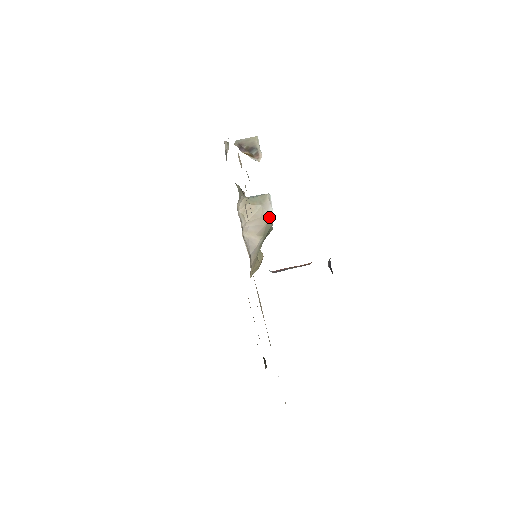
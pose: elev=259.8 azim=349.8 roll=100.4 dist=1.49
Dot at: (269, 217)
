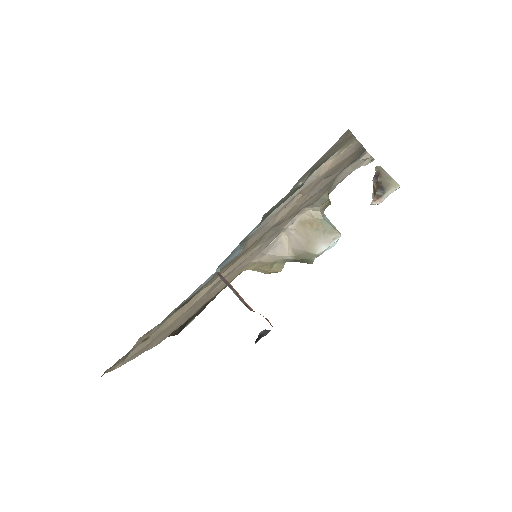
Dot at: (316, 250)
